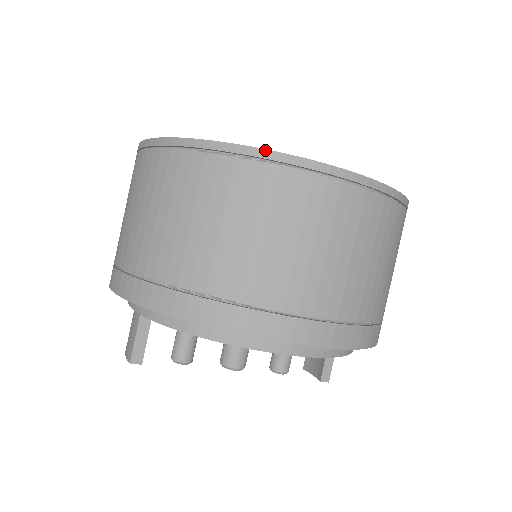
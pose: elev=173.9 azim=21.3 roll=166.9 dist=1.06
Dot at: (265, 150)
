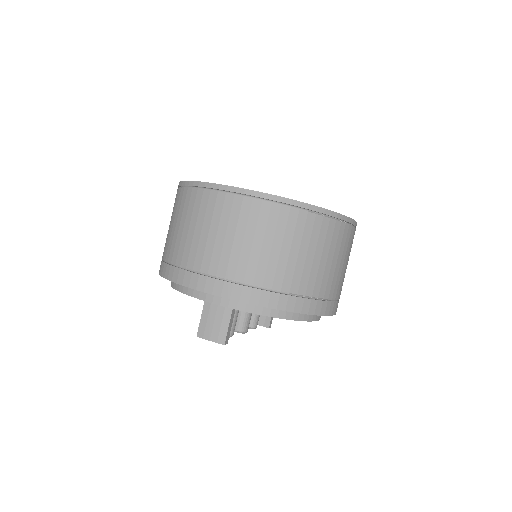
Dot at: (342, 215)
